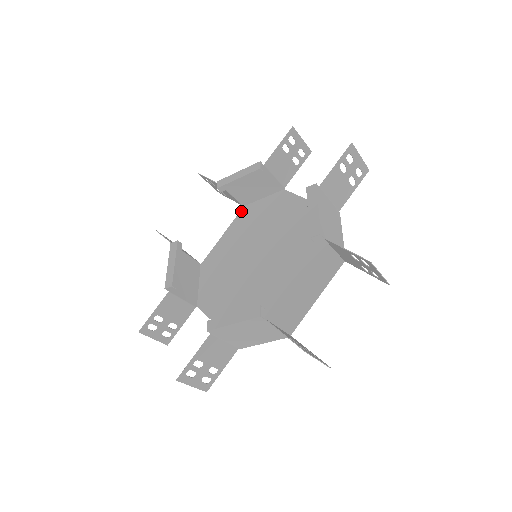
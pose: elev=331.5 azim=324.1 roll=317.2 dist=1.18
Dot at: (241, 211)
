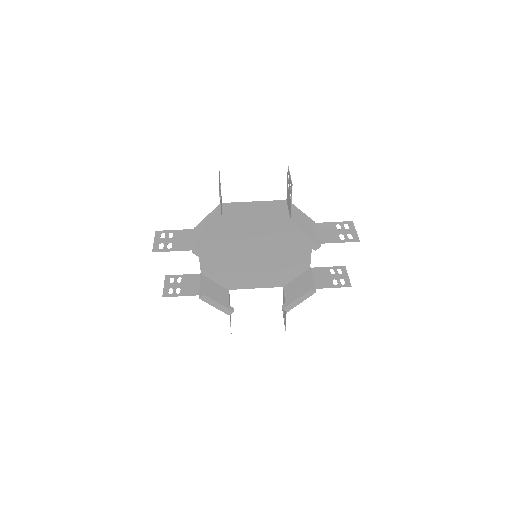
Dot at: occluded
